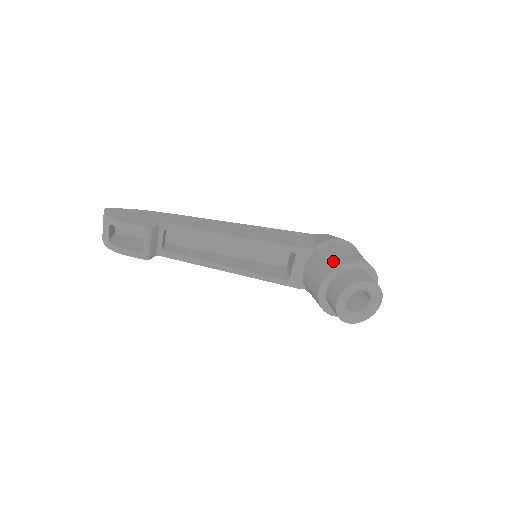
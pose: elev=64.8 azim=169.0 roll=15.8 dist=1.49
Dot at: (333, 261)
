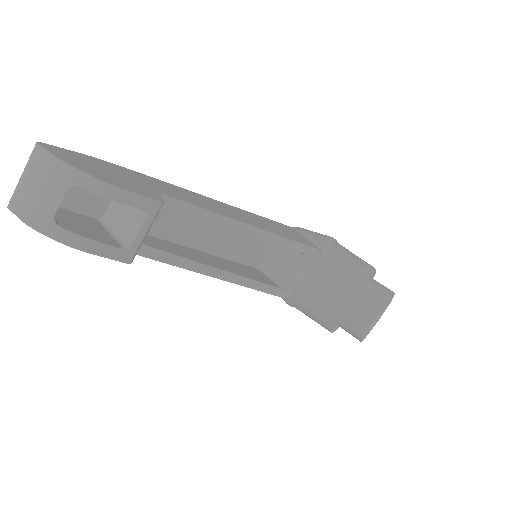
Dot at: (356, 268)
